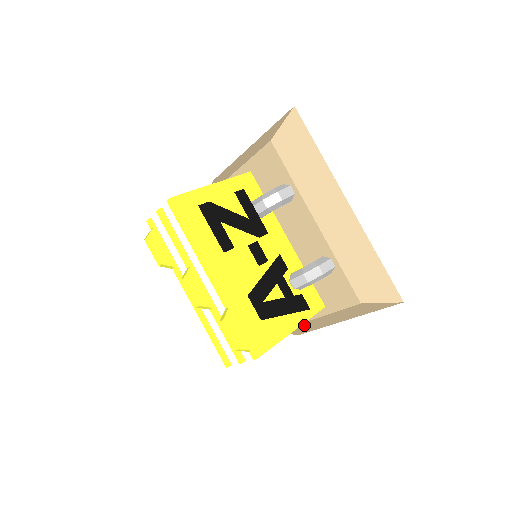
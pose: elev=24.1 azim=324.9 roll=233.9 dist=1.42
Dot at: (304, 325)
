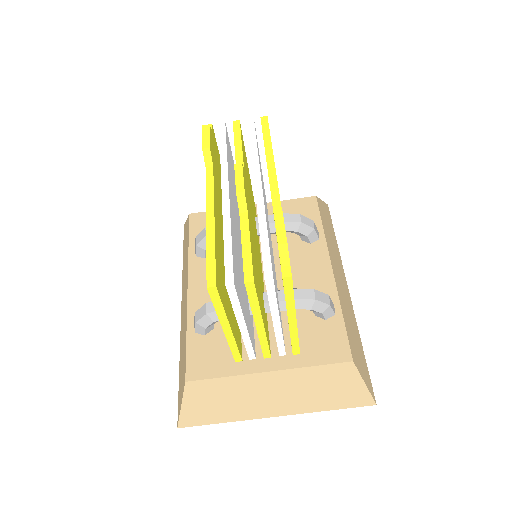
Dot at: (232, 387)
